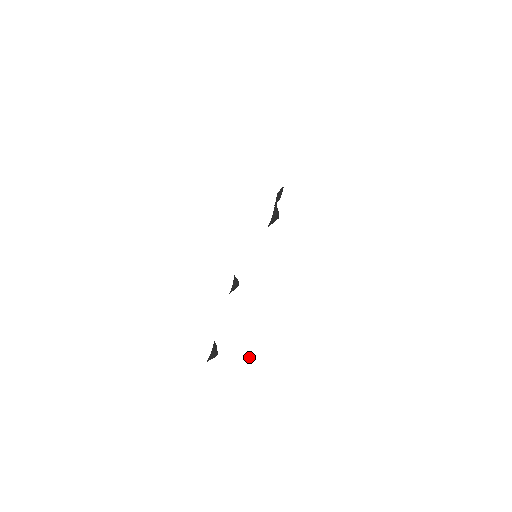
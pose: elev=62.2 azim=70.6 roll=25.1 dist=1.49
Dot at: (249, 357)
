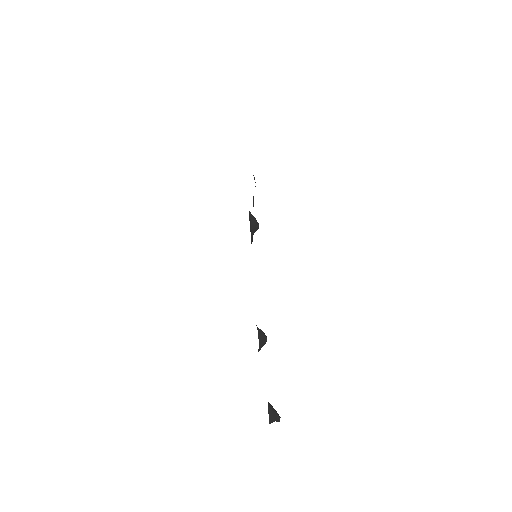
Dot at: occluded
